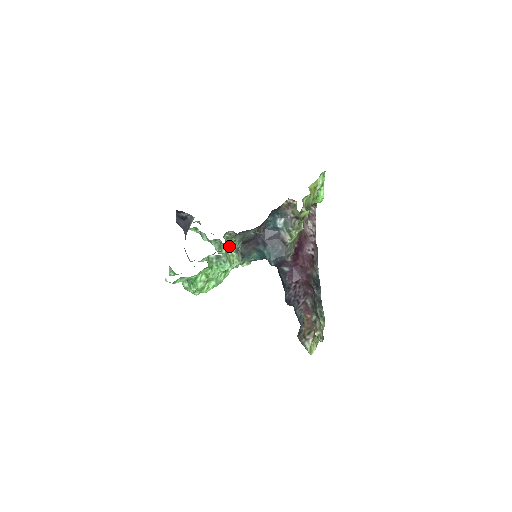
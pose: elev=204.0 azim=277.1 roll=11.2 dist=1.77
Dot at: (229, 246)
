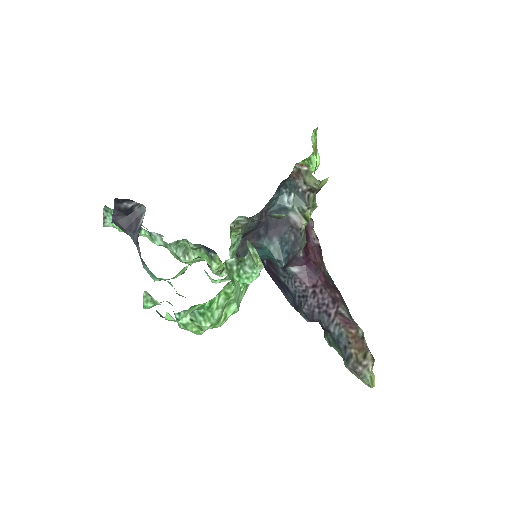
Dot at: occluded
